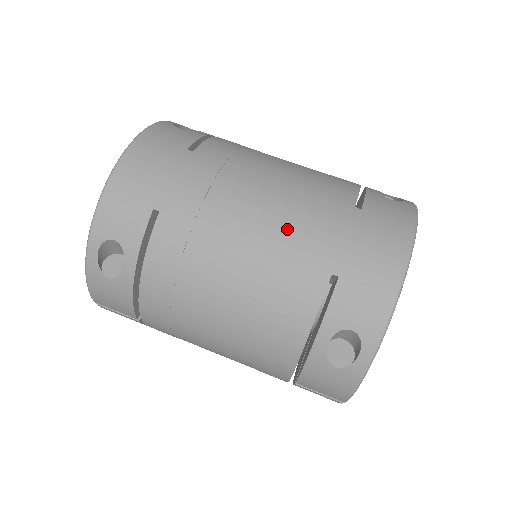
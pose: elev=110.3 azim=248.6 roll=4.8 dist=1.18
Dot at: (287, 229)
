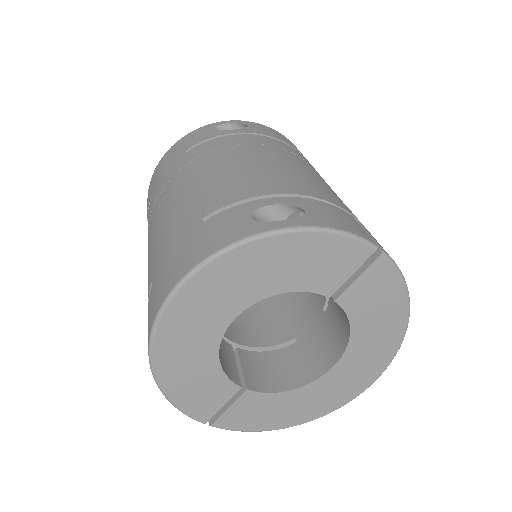
Dot at: (161, 230)
